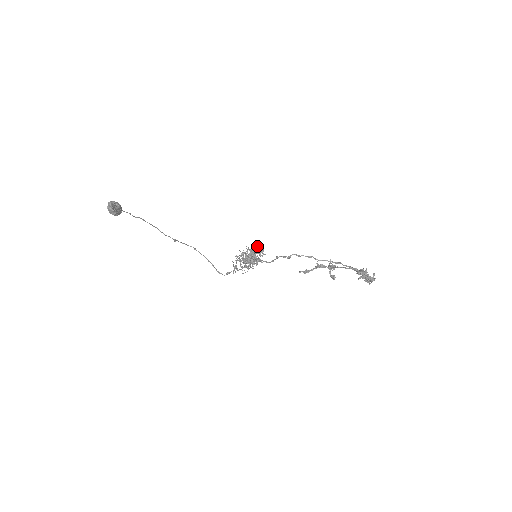
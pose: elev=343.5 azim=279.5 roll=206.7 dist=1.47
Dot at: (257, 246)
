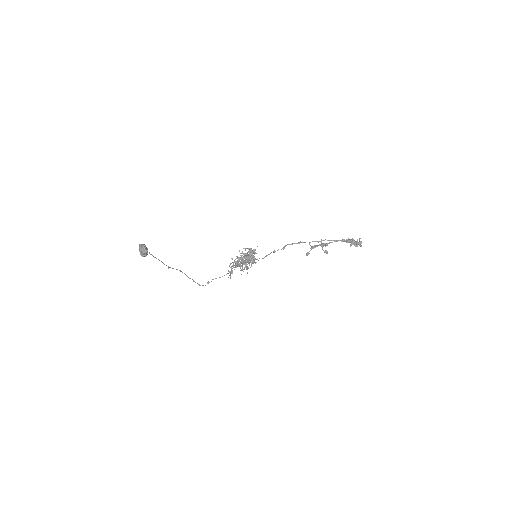
Dot at: occluded
